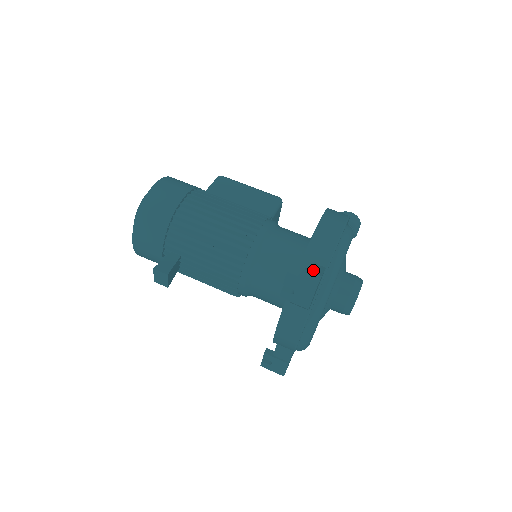
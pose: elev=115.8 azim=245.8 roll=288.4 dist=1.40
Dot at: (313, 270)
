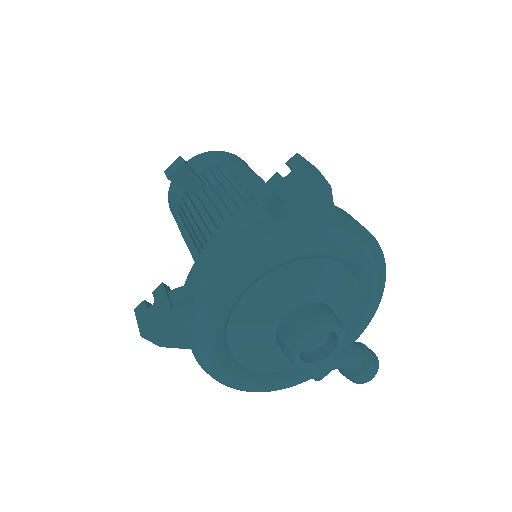
Dot at: occluded
